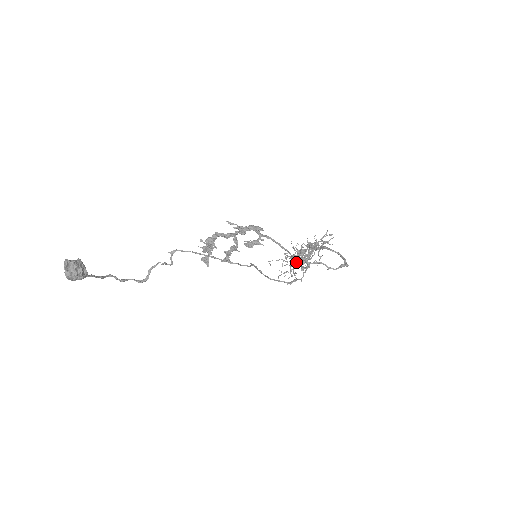
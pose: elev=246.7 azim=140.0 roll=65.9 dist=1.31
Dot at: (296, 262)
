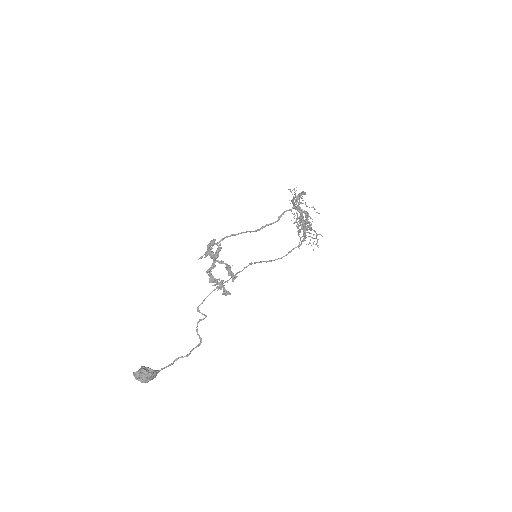
Dot at: (301, 229)
